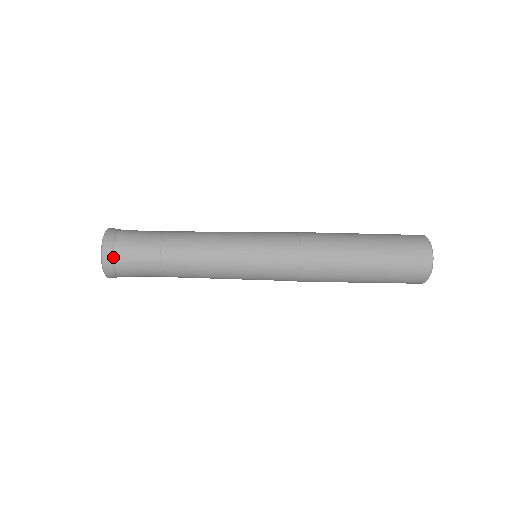
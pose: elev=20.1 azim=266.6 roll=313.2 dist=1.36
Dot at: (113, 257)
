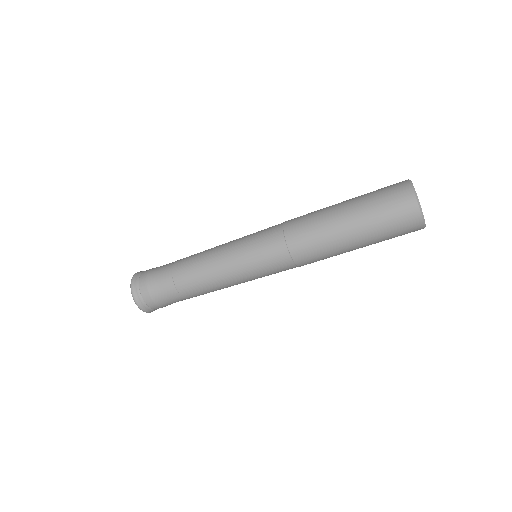
Dot at: (141, 297)
